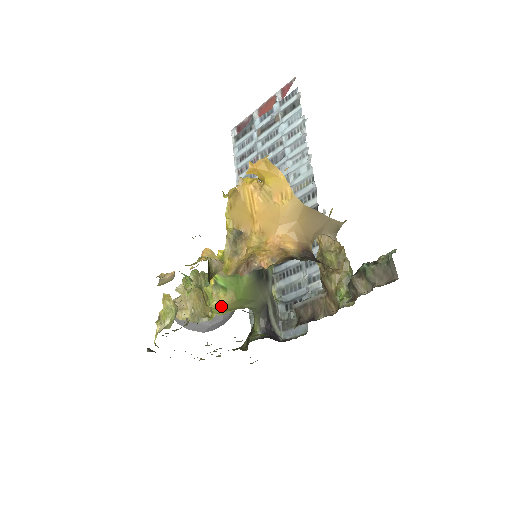
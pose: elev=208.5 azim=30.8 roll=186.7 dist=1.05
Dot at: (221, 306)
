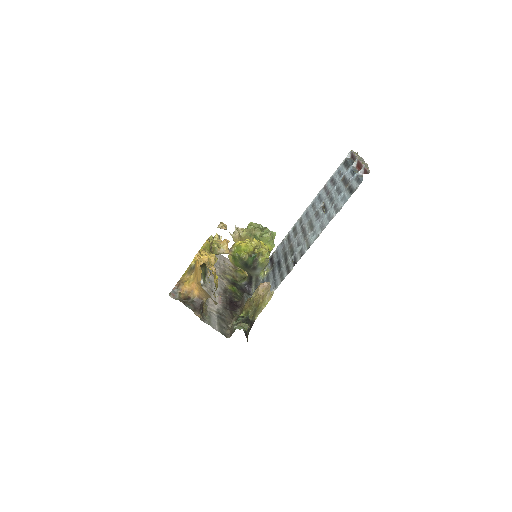
Dot at: occluded
